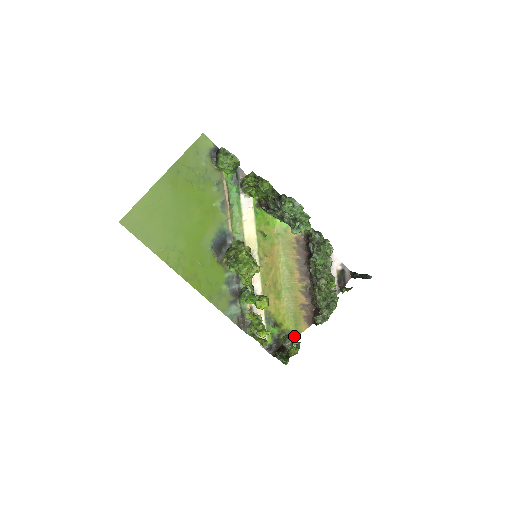
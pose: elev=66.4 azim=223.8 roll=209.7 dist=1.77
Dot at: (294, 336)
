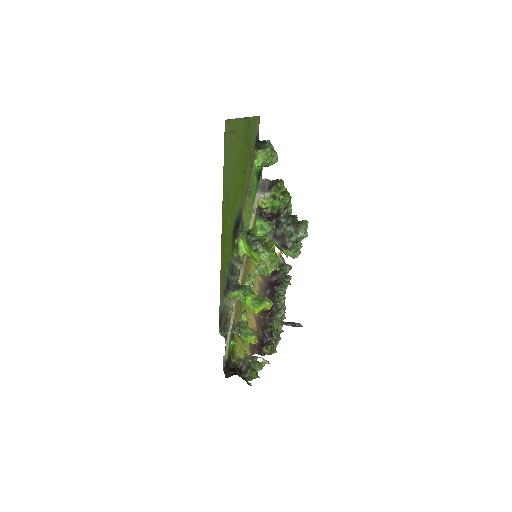
Dot at: occluded
